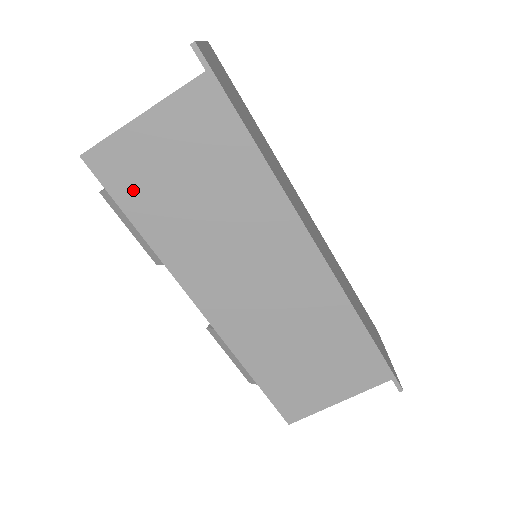
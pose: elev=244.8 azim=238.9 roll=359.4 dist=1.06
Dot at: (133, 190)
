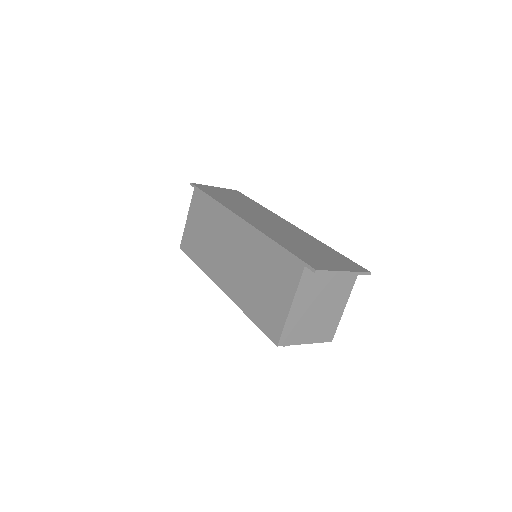
Dot at: (191, 248)
